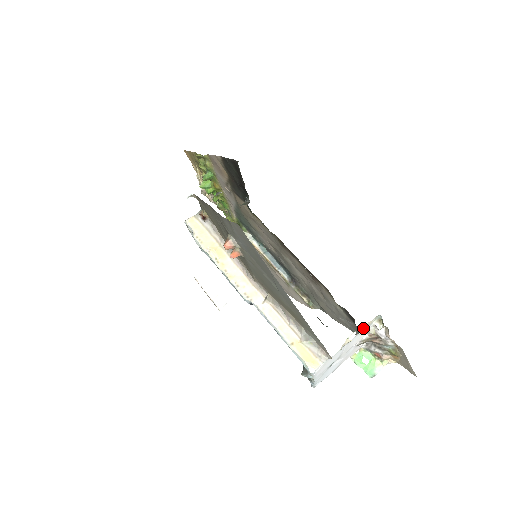
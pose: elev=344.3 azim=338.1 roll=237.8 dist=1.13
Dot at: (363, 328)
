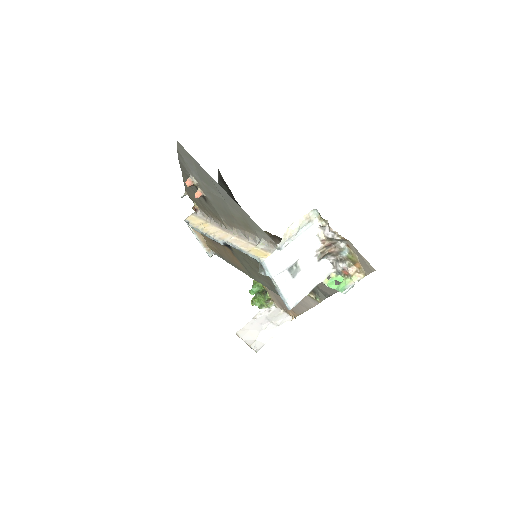
Dot at: (302, 221)
